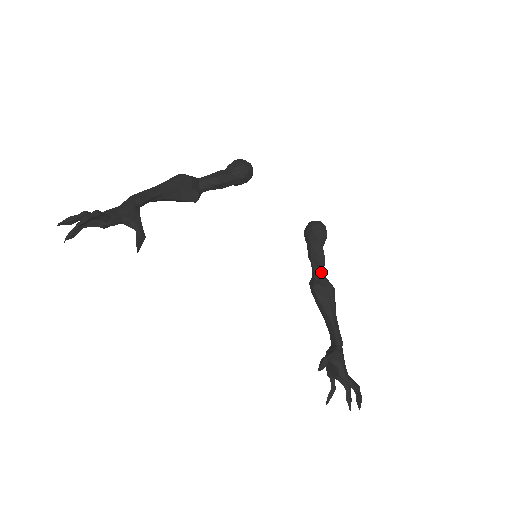
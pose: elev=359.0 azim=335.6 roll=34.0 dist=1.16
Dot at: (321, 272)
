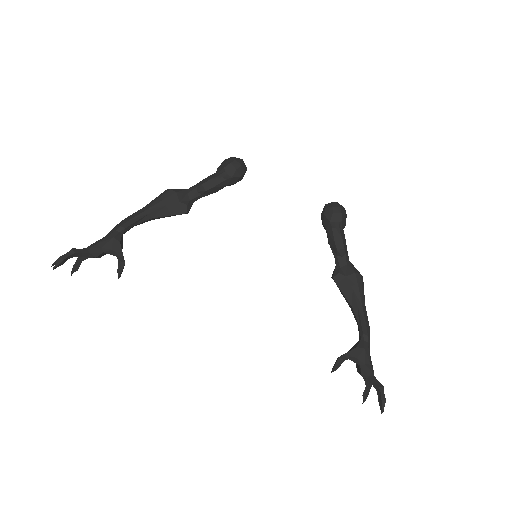
Dot at: (342, 259)
